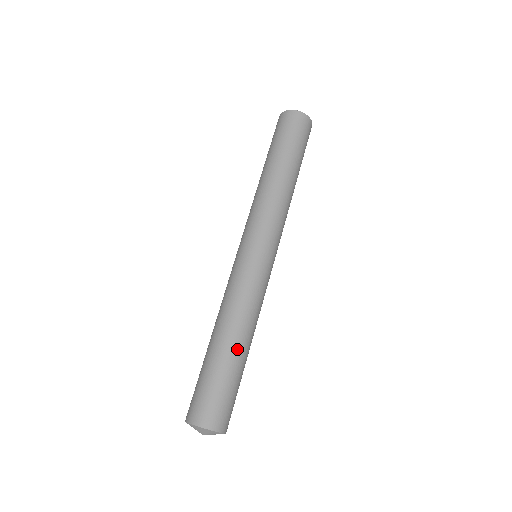
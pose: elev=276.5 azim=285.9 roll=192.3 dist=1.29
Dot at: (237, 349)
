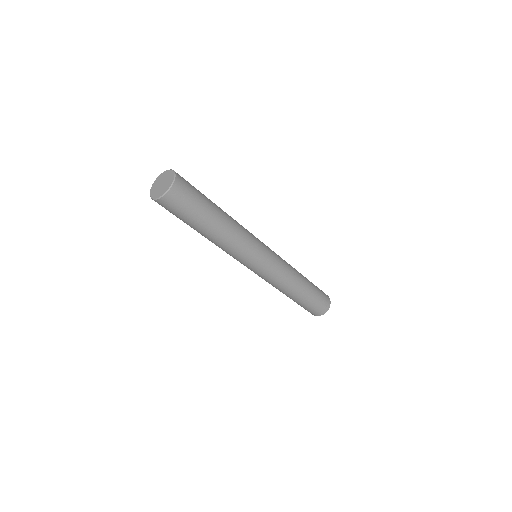
Dot at: (303, 292)
